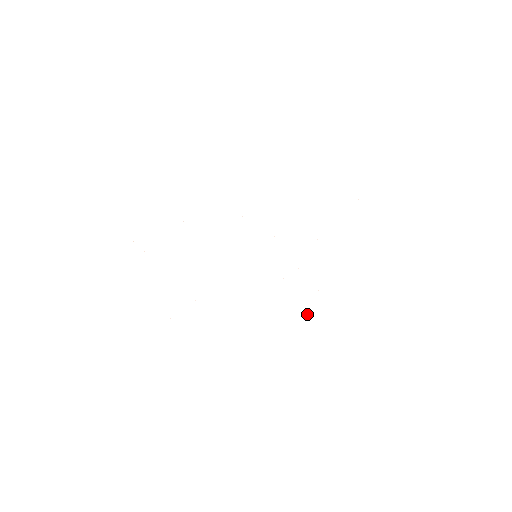
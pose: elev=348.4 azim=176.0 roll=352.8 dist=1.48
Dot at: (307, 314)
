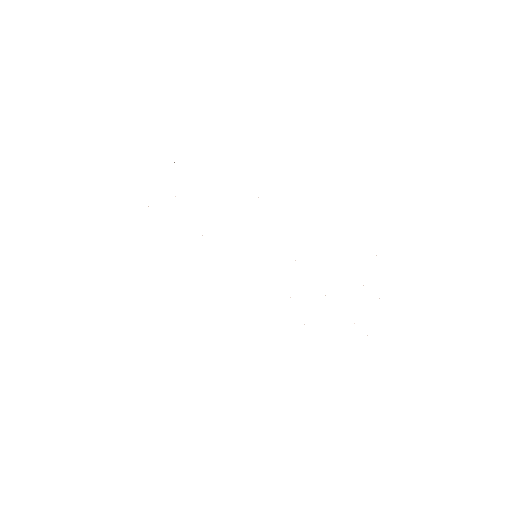
Dot at: occluded
